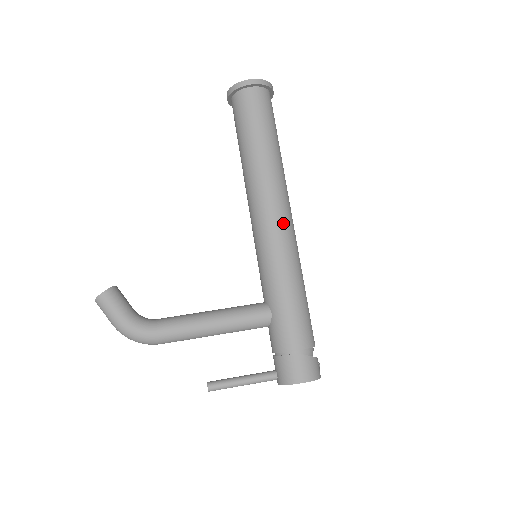
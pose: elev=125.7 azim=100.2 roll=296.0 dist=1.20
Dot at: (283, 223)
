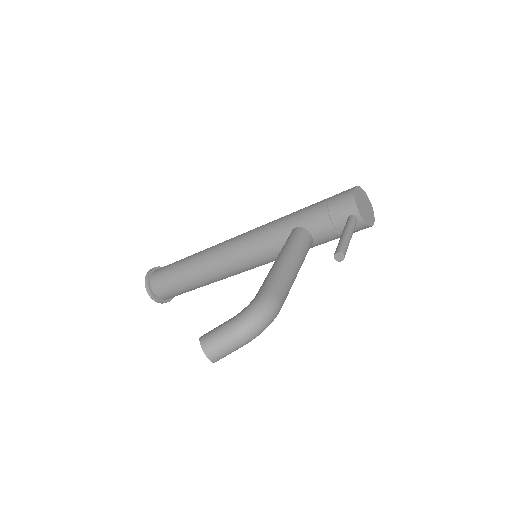
Dot at: (239, 235)
